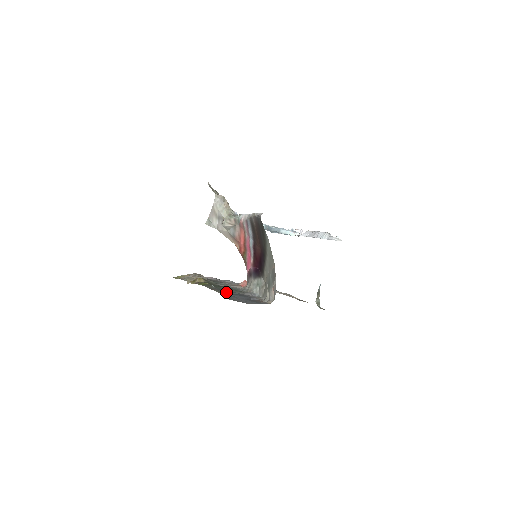
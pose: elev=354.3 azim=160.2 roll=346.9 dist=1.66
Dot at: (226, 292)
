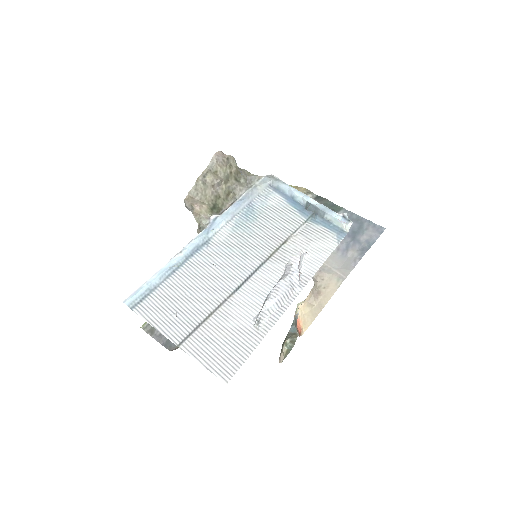
Dot at: occluded
